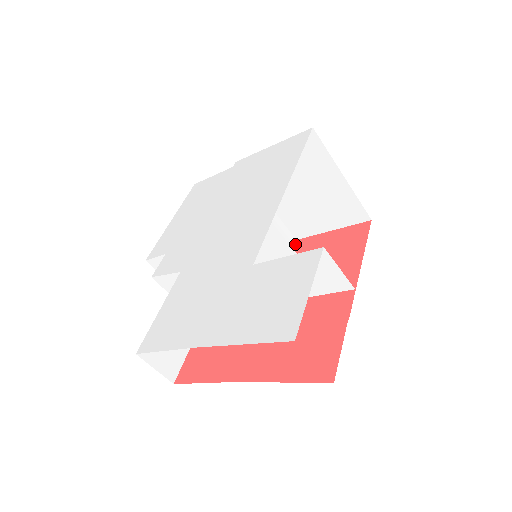
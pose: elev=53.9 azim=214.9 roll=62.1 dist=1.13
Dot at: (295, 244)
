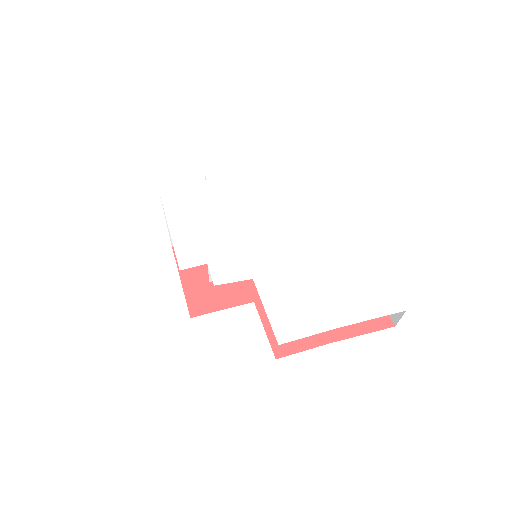
Dot at: occluded
